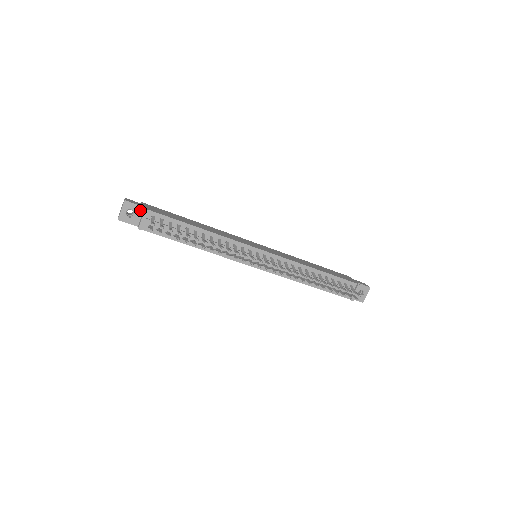
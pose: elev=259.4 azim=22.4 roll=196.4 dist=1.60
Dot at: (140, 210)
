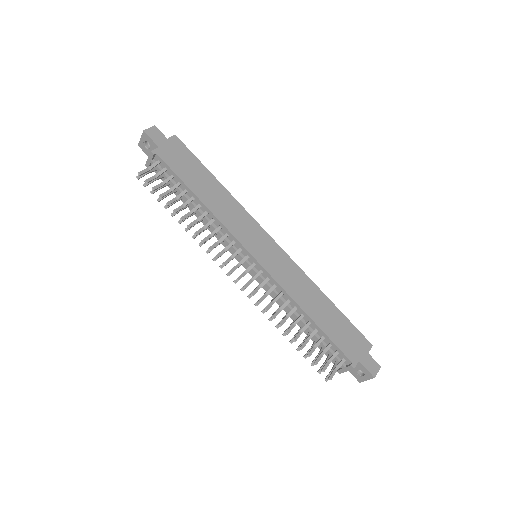
Dot at: (155, 147)
